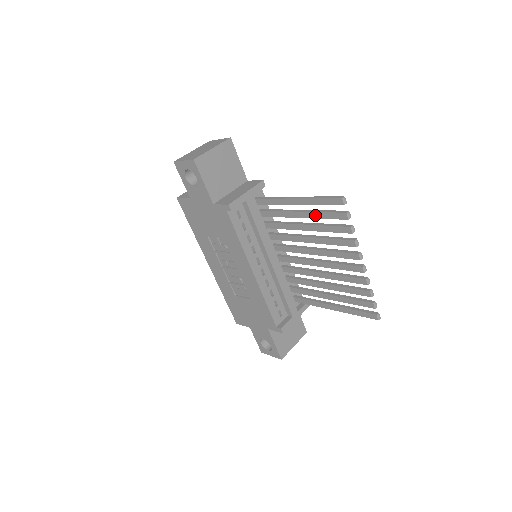
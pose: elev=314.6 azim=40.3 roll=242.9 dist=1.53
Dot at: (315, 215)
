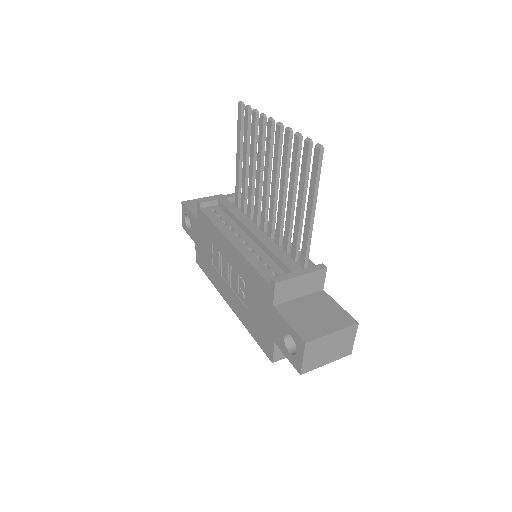
Dot at: (245, 145)
